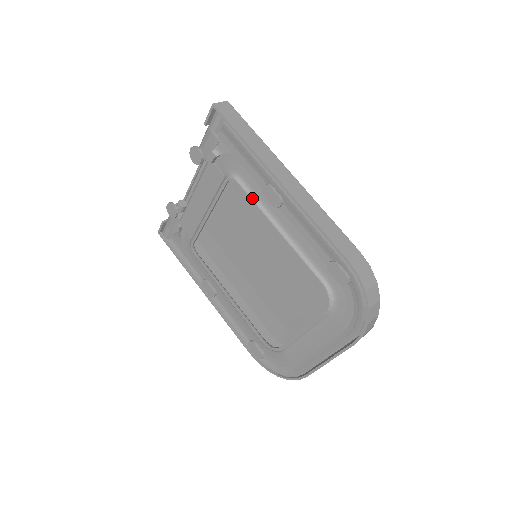
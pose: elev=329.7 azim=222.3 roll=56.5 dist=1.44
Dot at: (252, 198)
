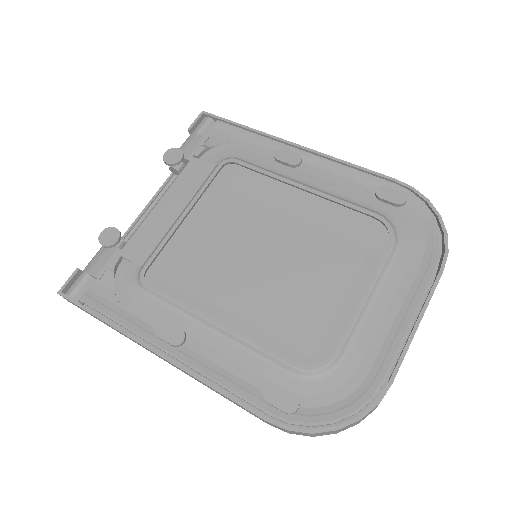
Dot at: (261, 168)
